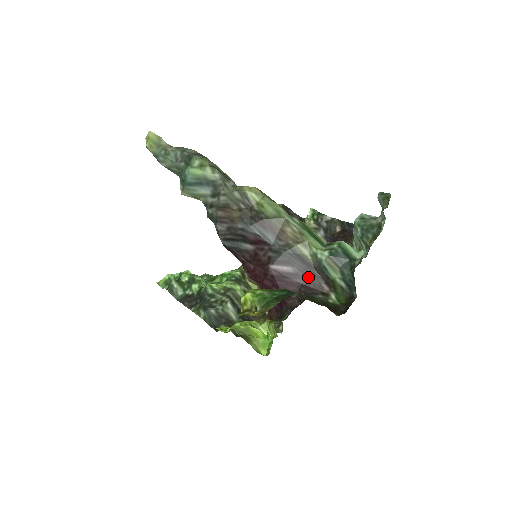
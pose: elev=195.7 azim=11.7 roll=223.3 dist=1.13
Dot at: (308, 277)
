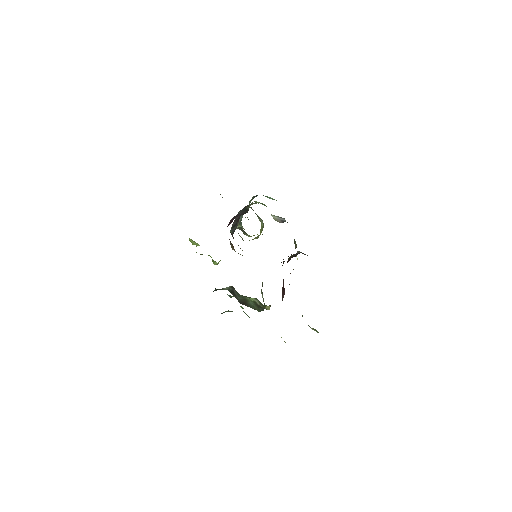
Dot at: (242, 214)
